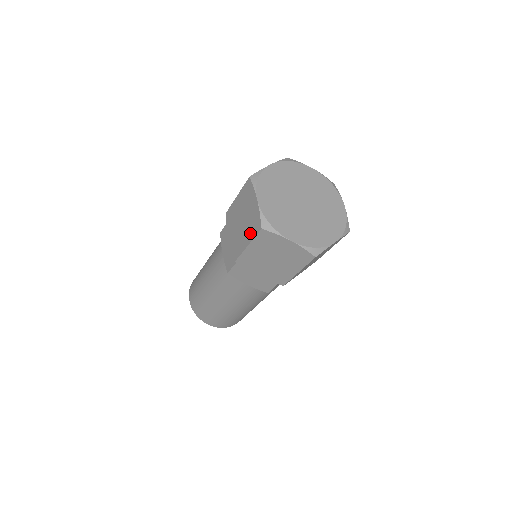
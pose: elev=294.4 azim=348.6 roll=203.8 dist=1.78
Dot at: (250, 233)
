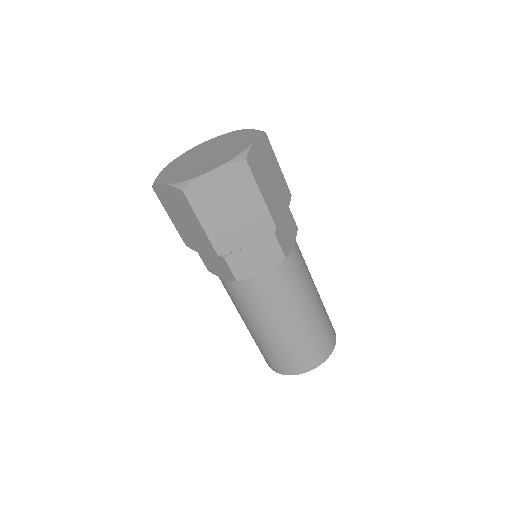
Dot at: occluded
